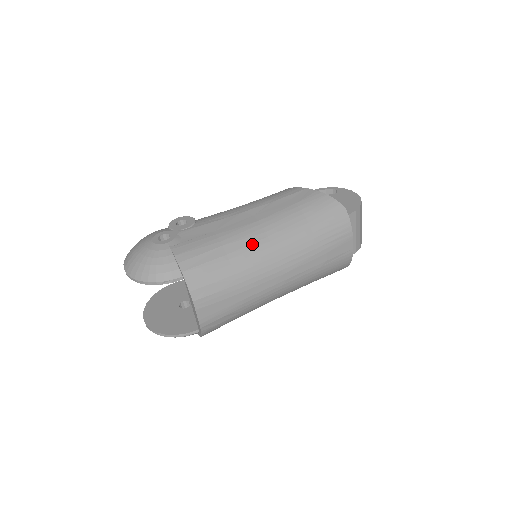
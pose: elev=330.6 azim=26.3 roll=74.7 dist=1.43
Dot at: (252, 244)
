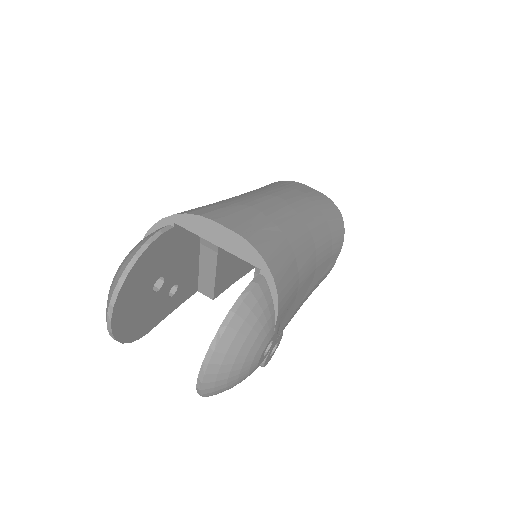
Dot at: occluded
